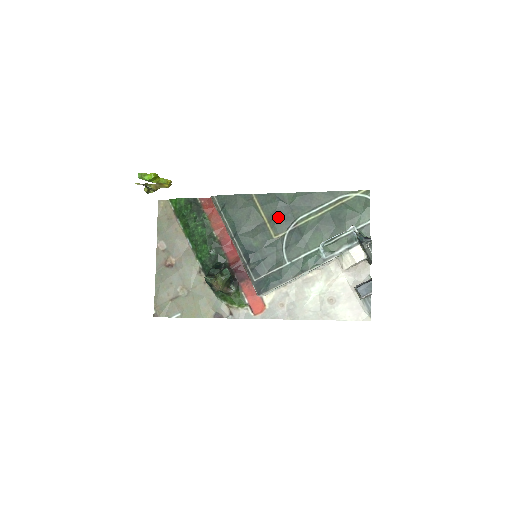
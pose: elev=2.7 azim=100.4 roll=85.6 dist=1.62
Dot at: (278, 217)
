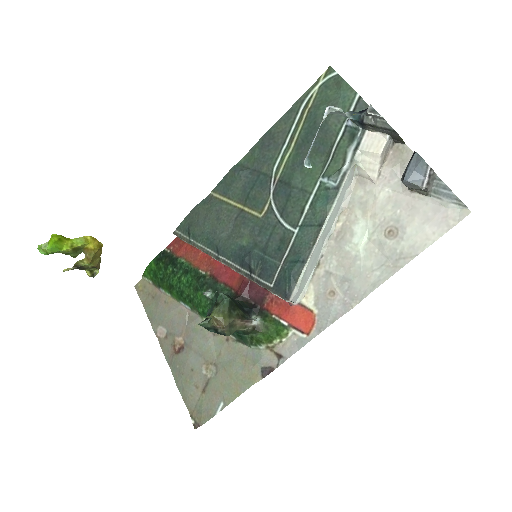
Dot at: (250, 190)
